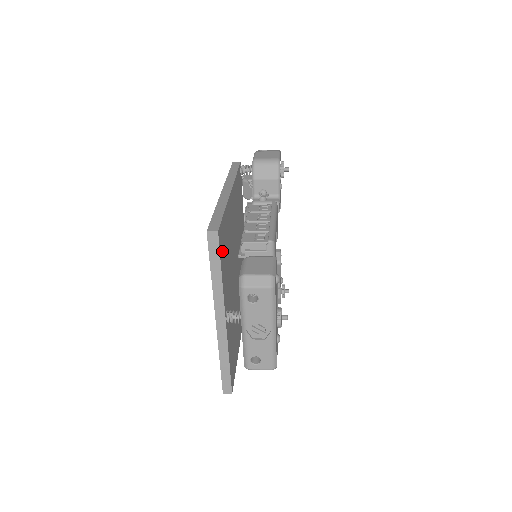
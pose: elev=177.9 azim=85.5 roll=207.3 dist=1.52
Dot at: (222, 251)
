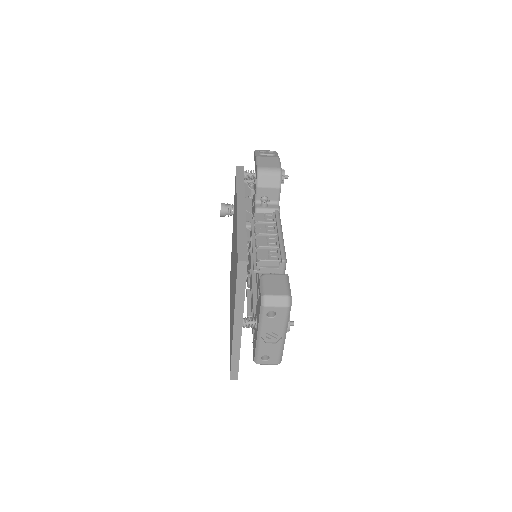
Dot at: occluded
